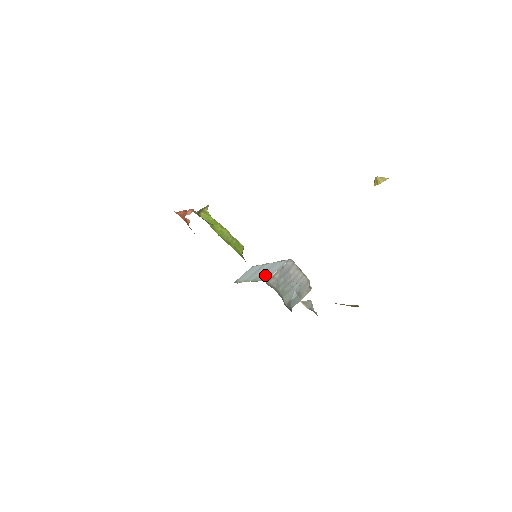
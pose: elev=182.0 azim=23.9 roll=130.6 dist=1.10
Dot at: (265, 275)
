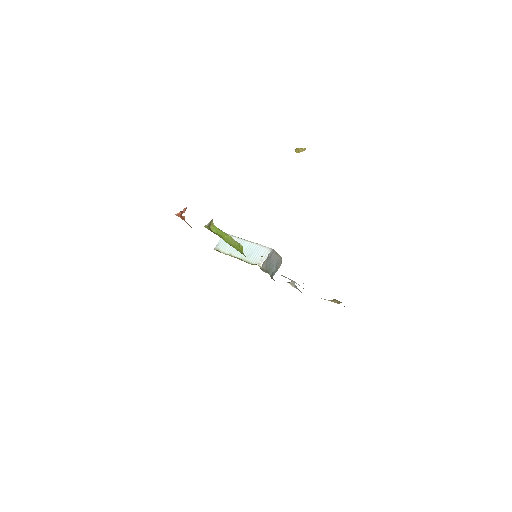
Dot at: (254, 258)
